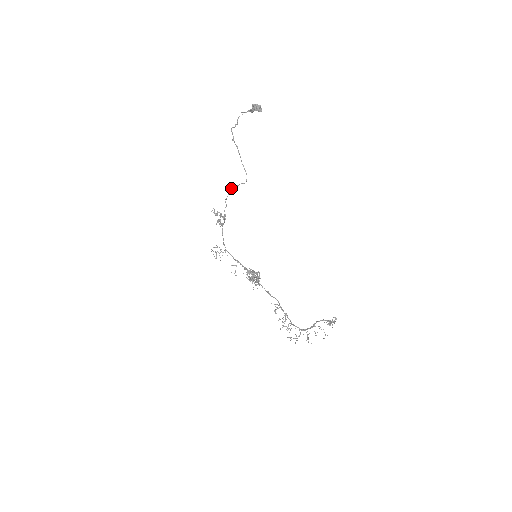
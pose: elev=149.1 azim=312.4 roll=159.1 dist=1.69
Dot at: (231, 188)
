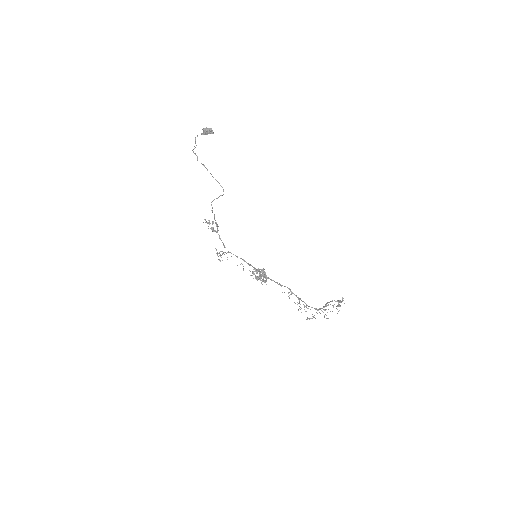
Dot at: occluded
